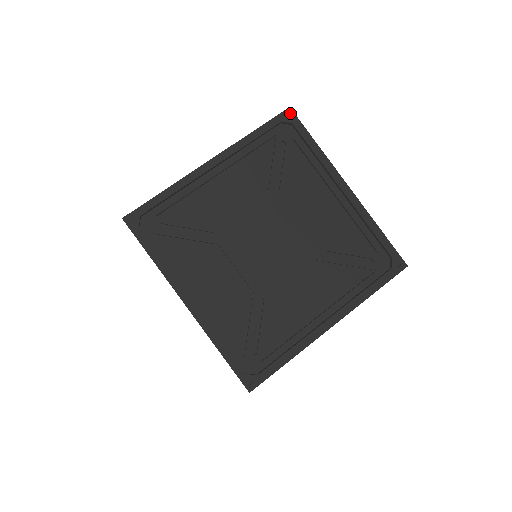
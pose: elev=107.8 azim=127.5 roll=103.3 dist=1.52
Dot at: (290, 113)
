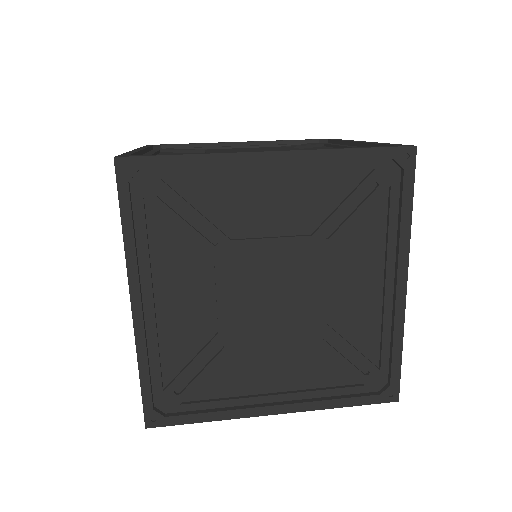
Dot at: occluded
